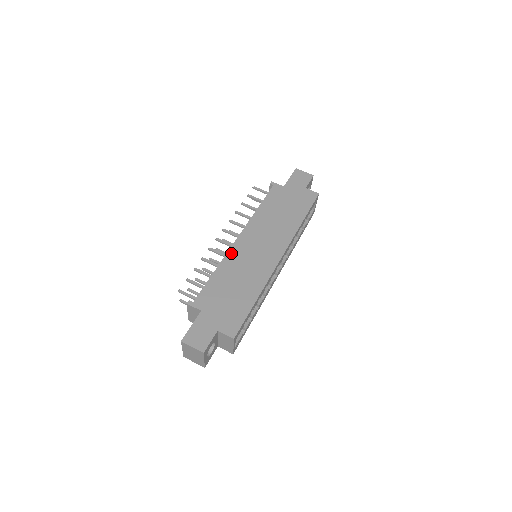
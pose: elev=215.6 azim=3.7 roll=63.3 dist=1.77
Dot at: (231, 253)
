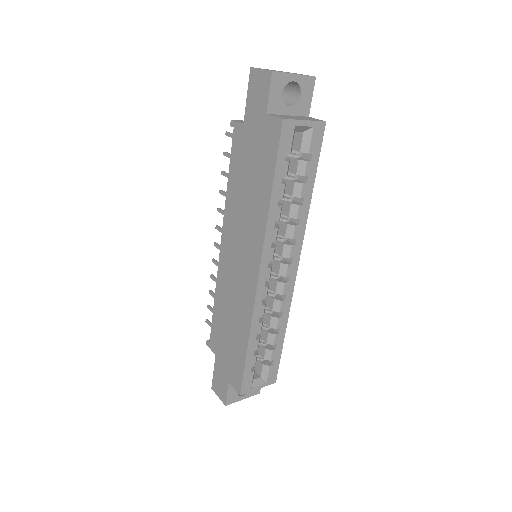
Dot at: (220, 274)
